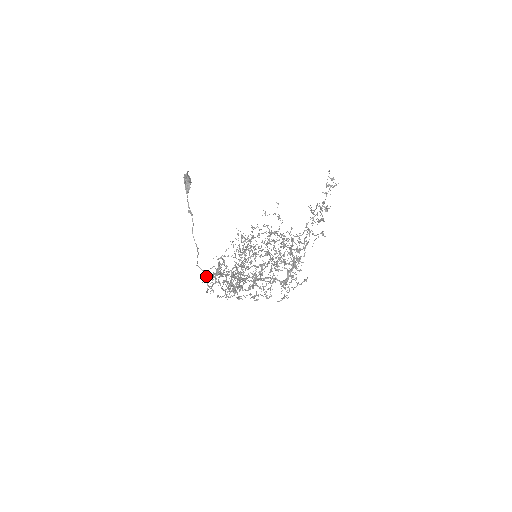
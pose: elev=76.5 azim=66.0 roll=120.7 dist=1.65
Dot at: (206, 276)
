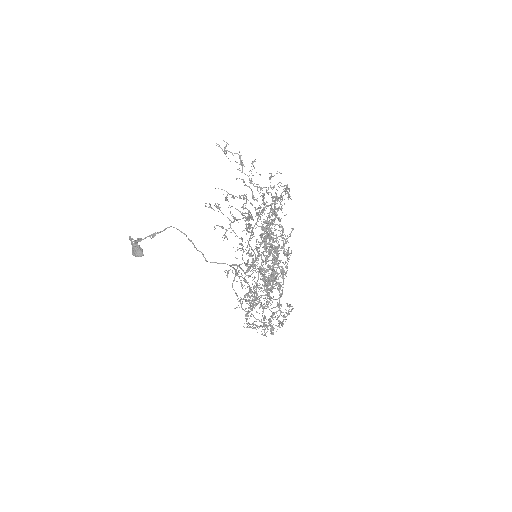
Dot at: (241, 304)
